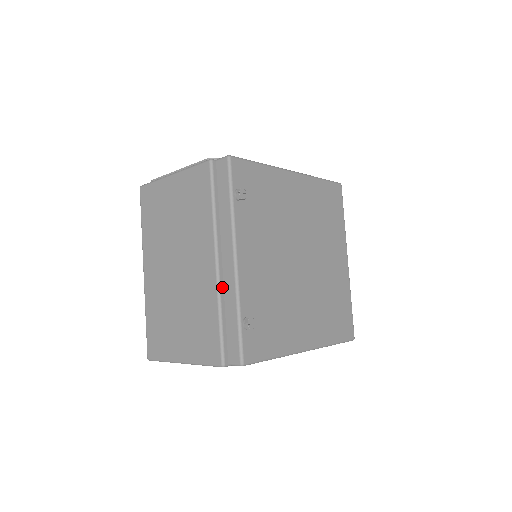
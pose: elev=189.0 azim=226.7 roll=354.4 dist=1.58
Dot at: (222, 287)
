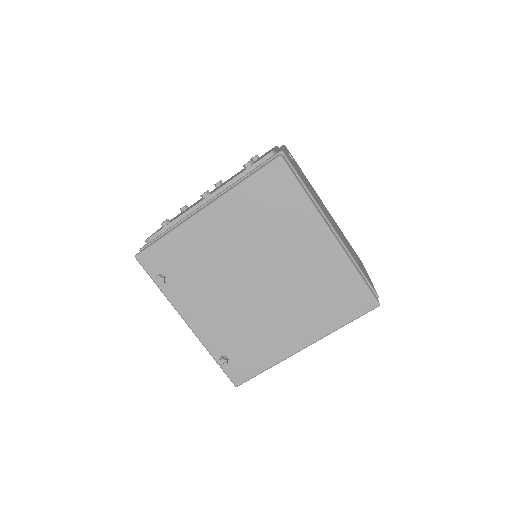
Dot at: occluded
